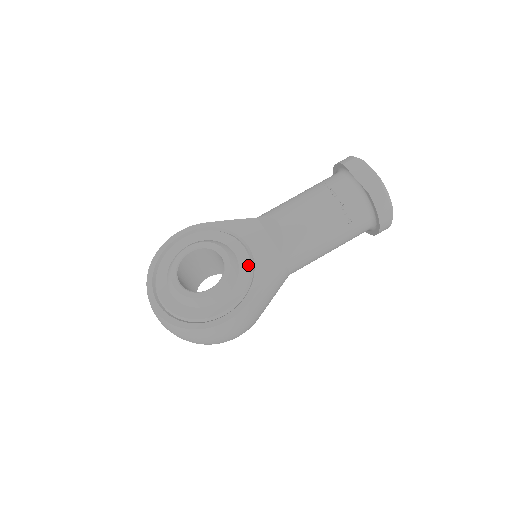
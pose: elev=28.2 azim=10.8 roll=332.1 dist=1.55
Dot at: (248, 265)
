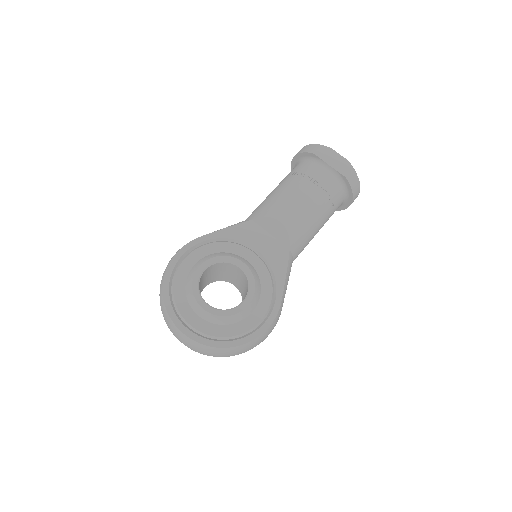
Dot at: (265, 268)
